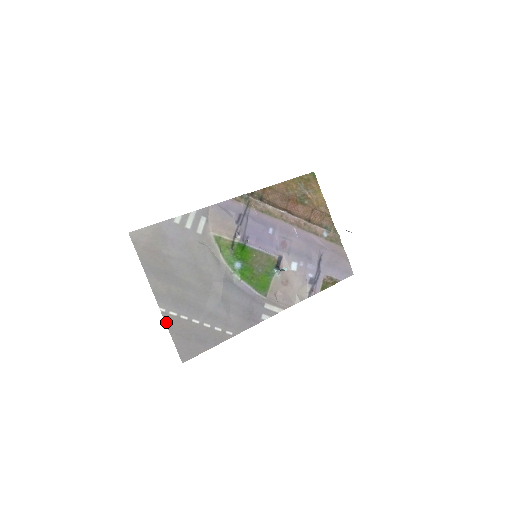
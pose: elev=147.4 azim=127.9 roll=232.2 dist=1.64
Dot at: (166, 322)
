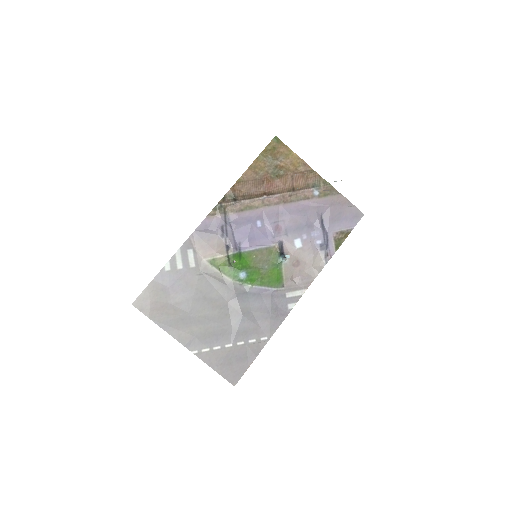
Dot at: (203, 360)
